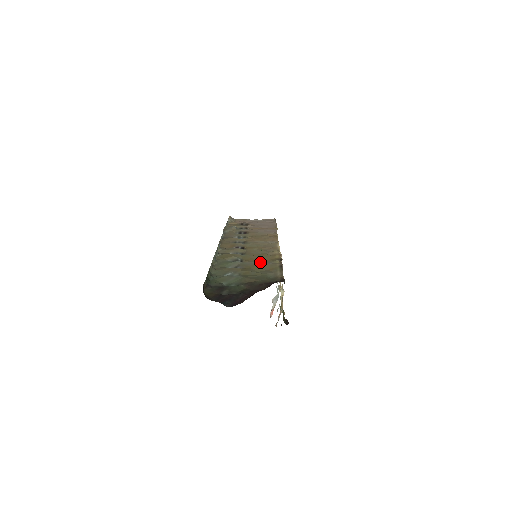
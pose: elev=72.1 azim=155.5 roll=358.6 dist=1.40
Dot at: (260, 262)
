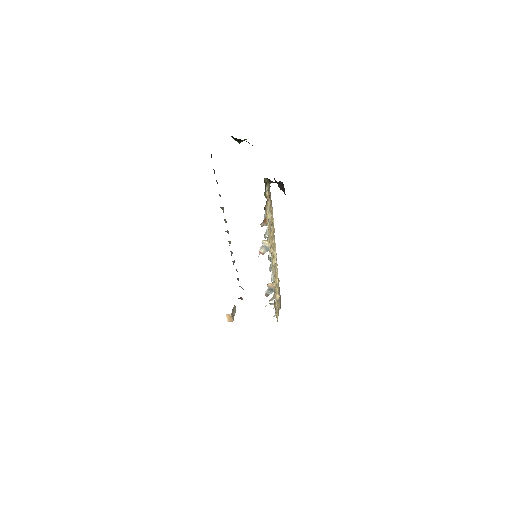
Dot at: occluded
